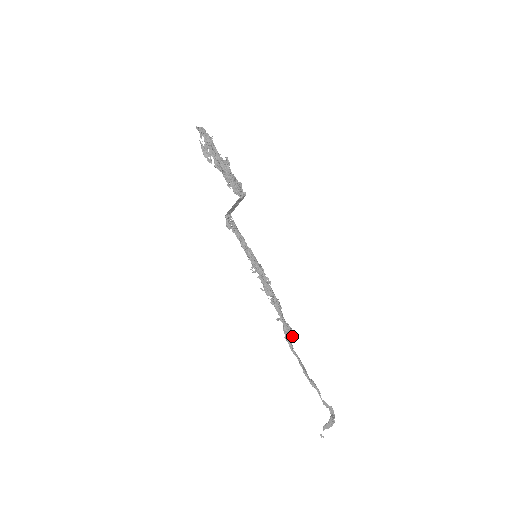
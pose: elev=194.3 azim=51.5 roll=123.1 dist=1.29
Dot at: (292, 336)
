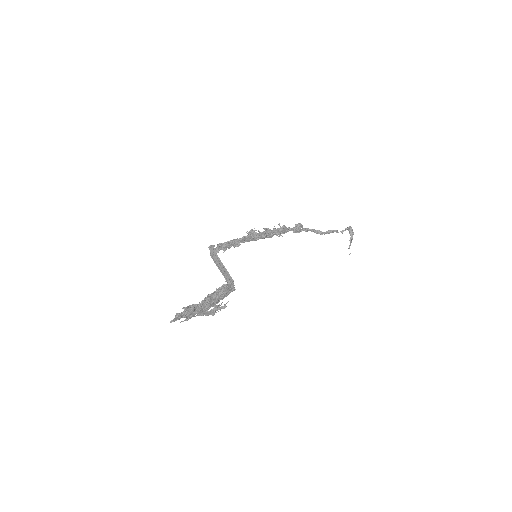
Dot at: (302, 227)
